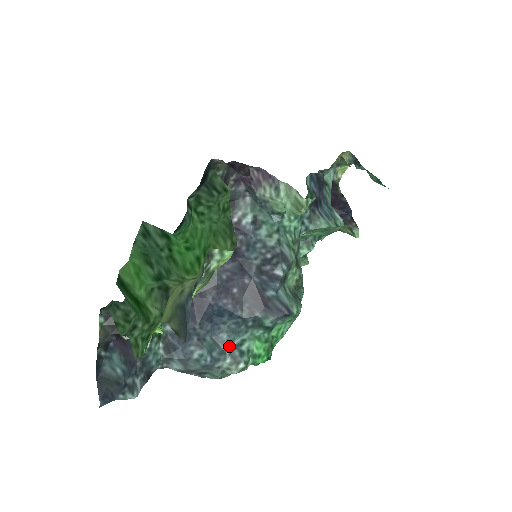
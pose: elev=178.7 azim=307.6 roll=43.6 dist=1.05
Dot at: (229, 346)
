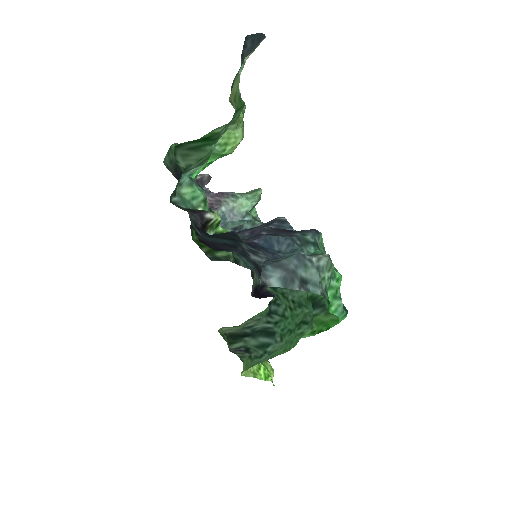
Dot at: occluded
